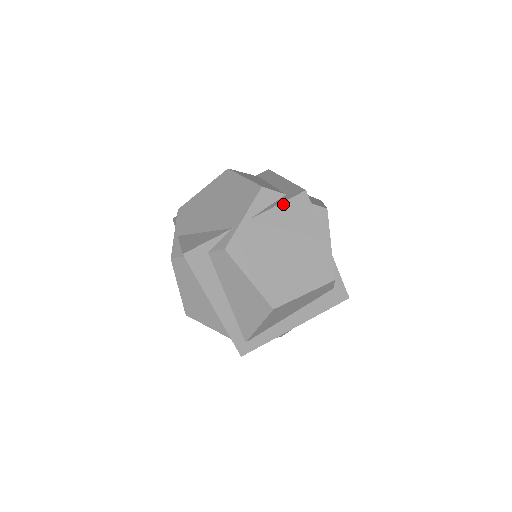
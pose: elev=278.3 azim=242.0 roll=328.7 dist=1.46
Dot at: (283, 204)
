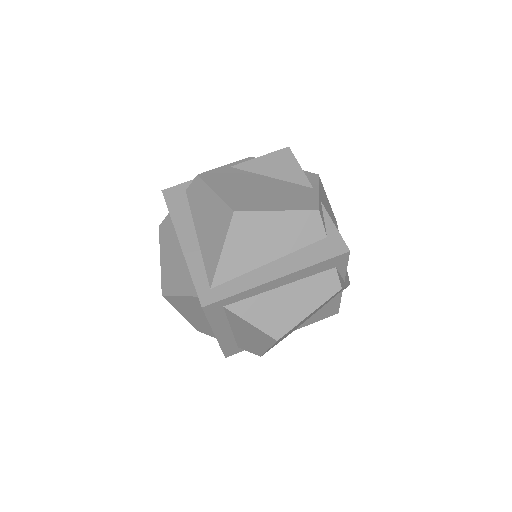
Dot at: (265, 156)
